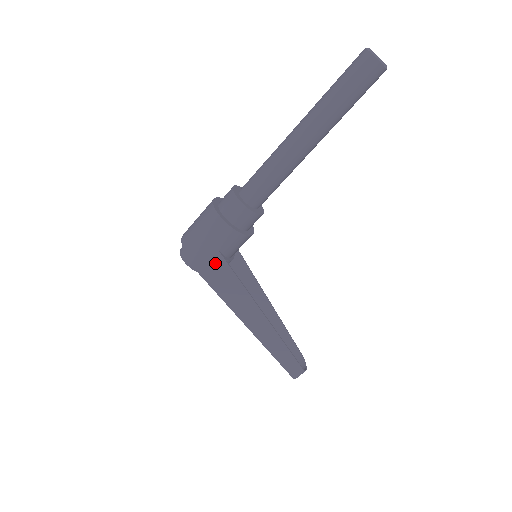
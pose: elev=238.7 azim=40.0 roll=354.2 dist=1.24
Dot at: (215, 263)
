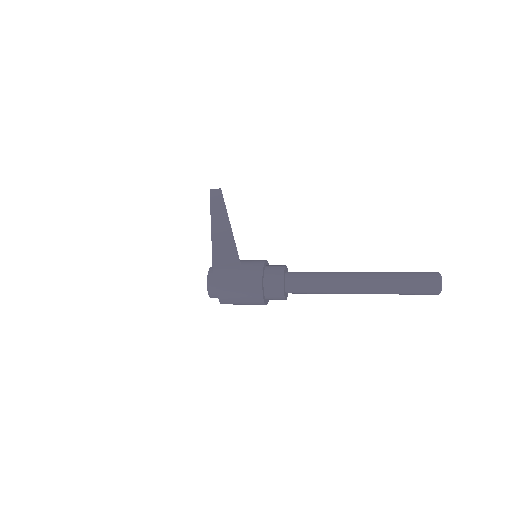
Dot at: occluded
